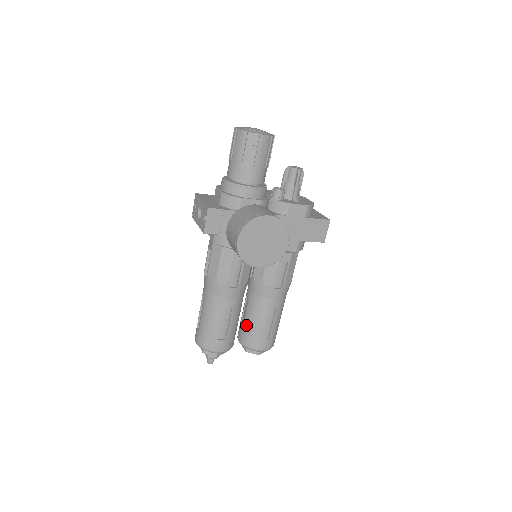
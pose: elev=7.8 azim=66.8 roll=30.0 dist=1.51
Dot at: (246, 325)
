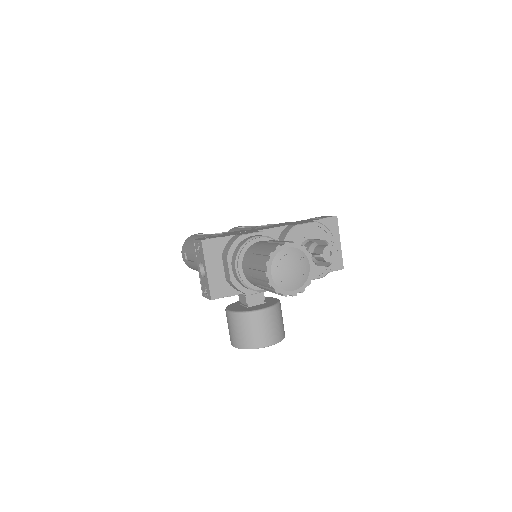
Dot at: occluded
